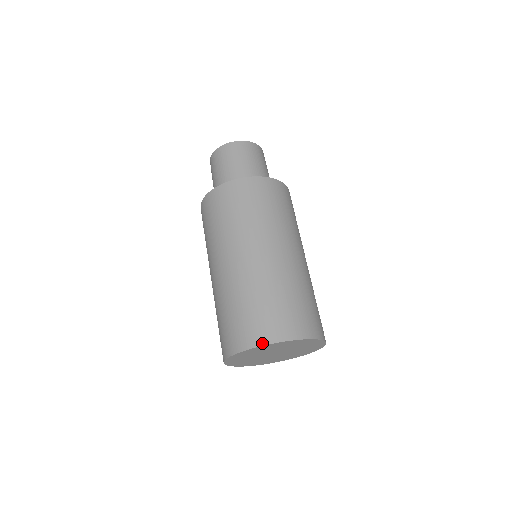
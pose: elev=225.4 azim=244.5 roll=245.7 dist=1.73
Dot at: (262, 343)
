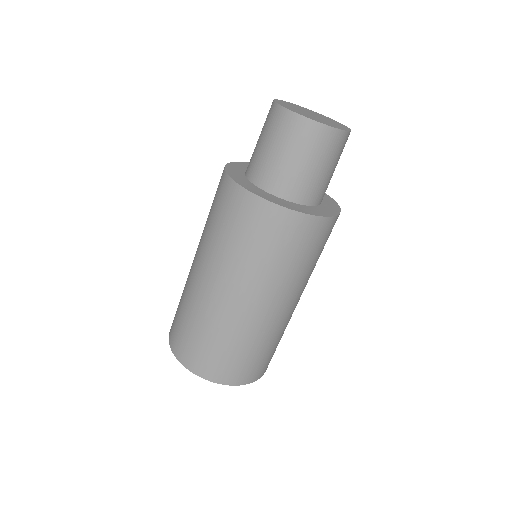
Dot at: (244, 383)
